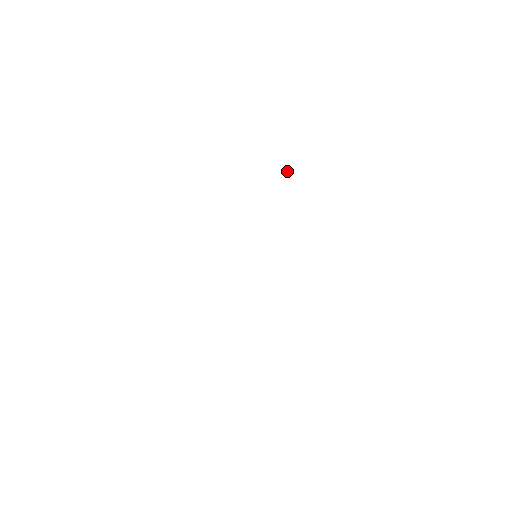
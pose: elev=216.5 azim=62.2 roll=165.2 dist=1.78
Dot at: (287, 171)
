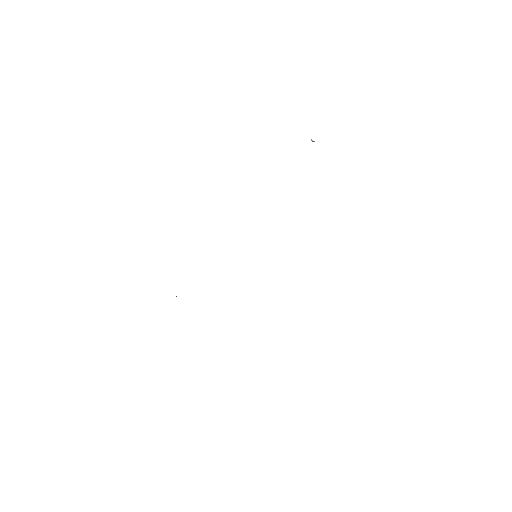
Dot at: (313, 141)
